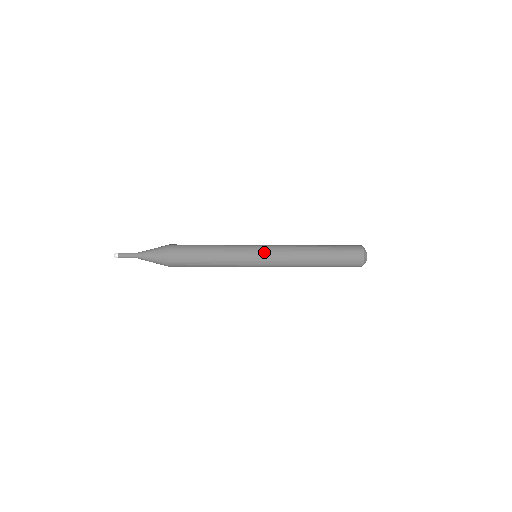
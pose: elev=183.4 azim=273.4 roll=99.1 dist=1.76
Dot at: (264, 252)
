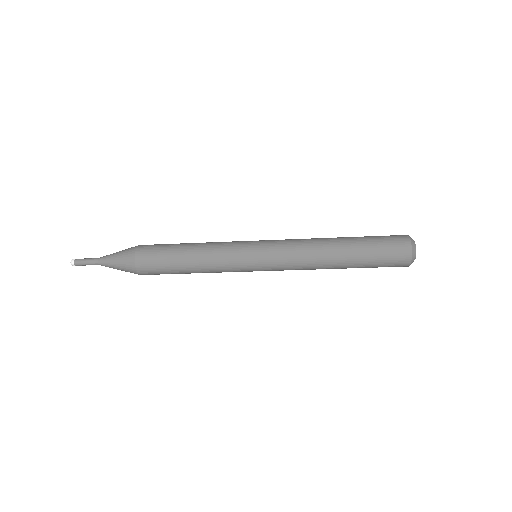
Dot at: (265, 244)
